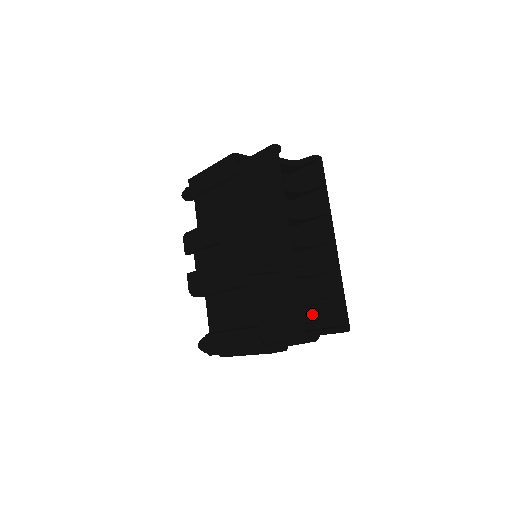
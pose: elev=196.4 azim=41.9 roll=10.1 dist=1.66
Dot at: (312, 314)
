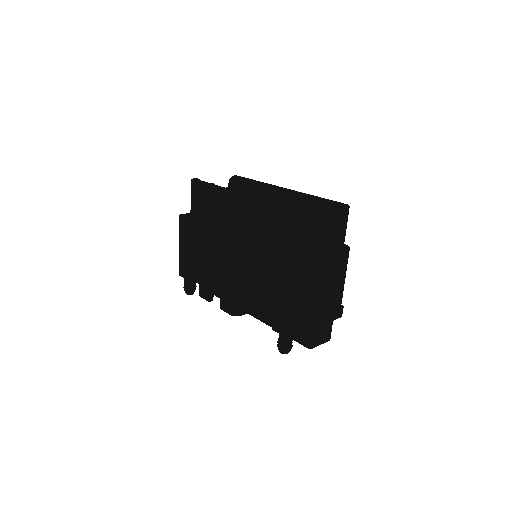
Dot at: occluded
